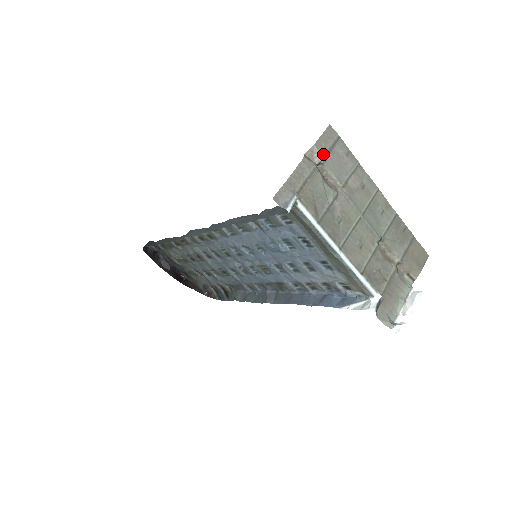
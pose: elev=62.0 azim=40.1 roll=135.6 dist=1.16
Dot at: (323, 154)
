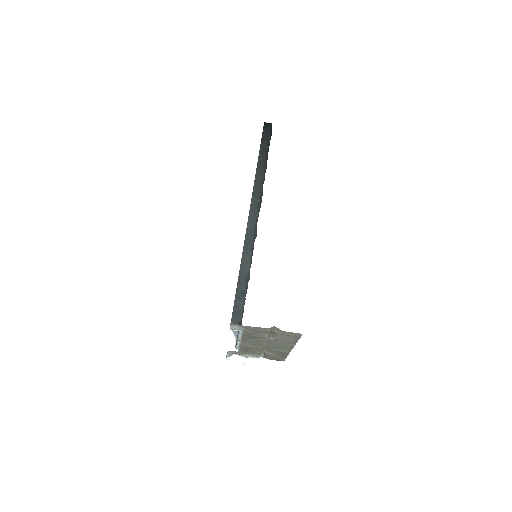
Dot at: (281, 334)
